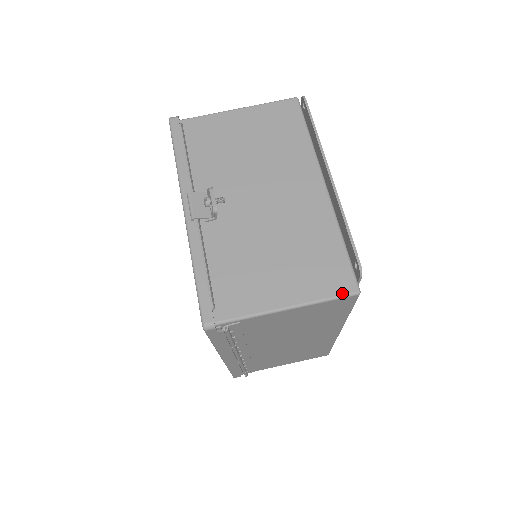
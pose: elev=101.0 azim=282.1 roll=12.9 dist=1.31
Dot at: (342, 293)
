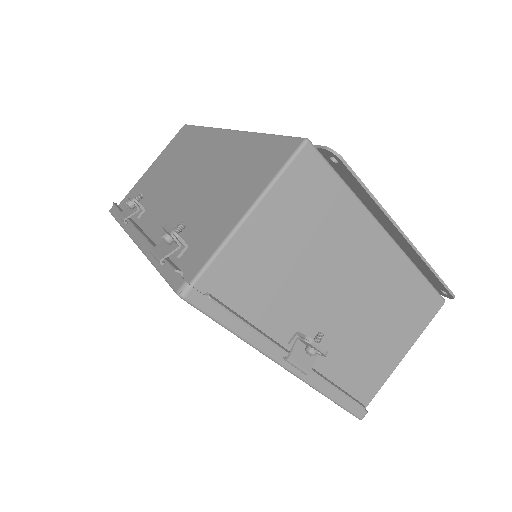
Dot at: (435, 313)
